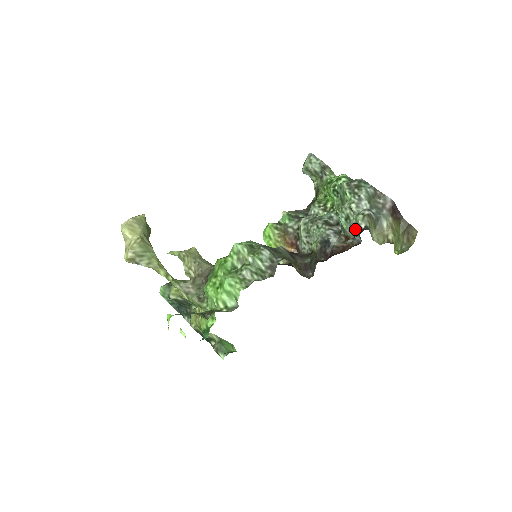
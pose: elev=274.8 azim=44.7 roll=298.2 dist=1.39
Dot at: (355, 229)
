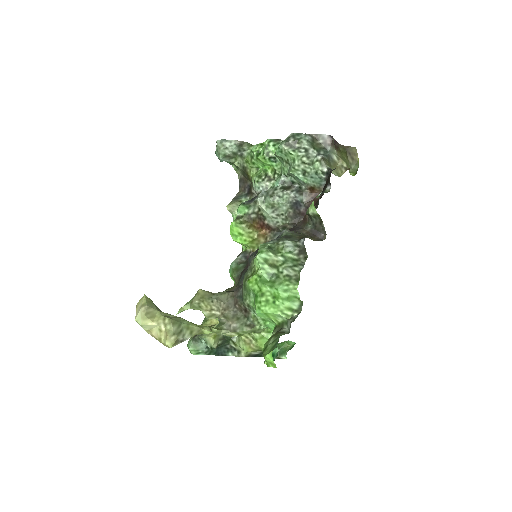
Dot at: (318, 177)
